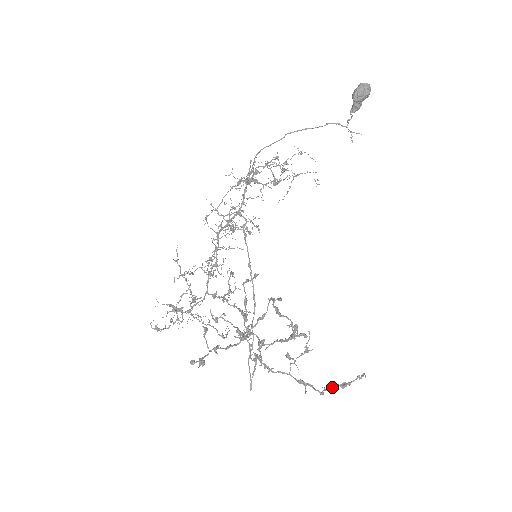
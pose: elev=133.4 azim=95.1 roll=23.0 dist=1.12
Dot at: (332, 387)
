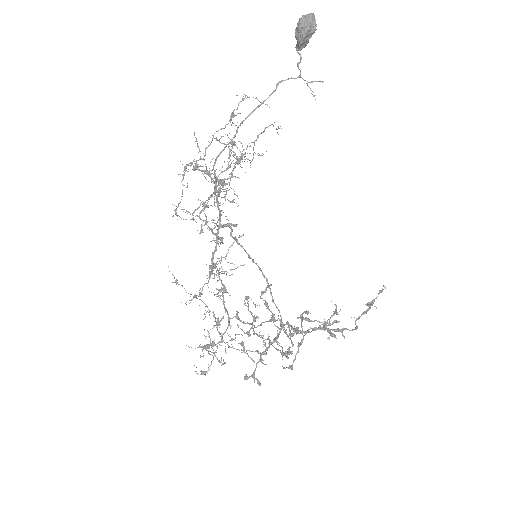
Dot at: (361, 315)
